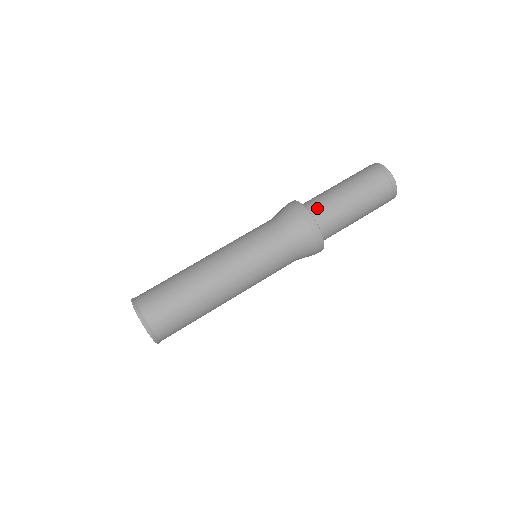
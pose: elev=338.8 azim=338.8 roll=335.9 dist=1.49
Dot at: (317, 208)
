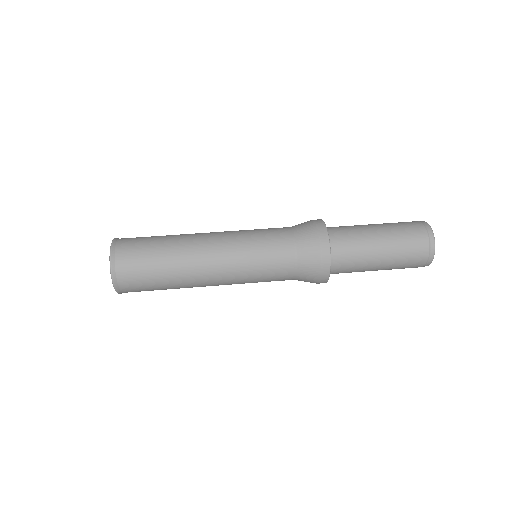
Dot at: (335, 227)
